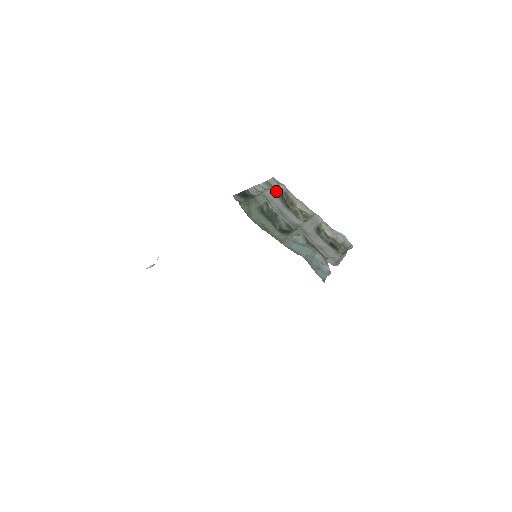
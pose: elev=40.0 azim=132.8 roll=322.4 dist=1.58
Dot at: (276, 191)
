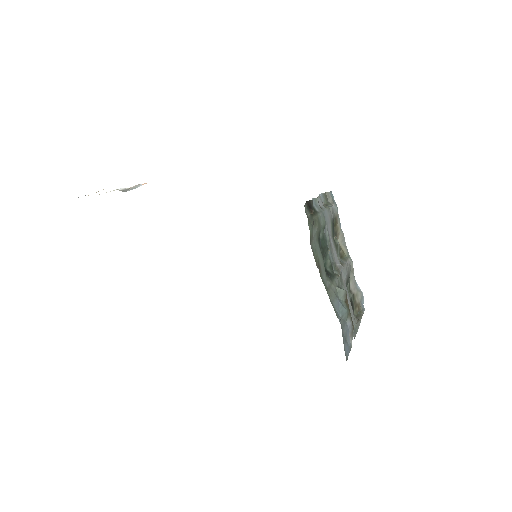
Dot at: (331, 212)
